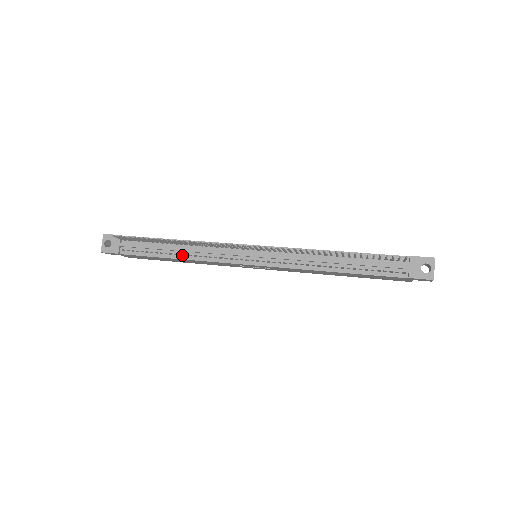
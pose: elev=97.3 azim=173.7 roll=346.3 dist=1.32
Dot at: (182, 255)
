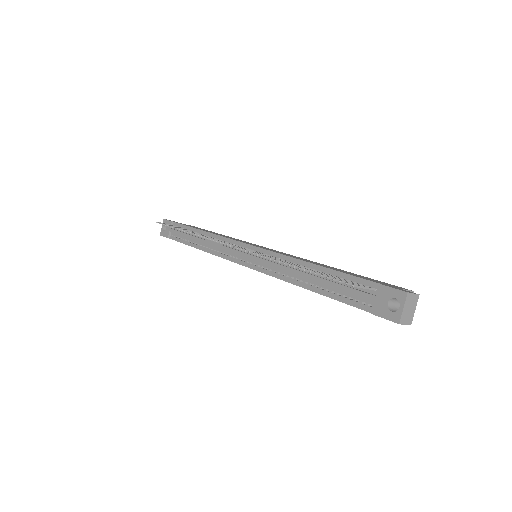
Dot at: (202, 246)
